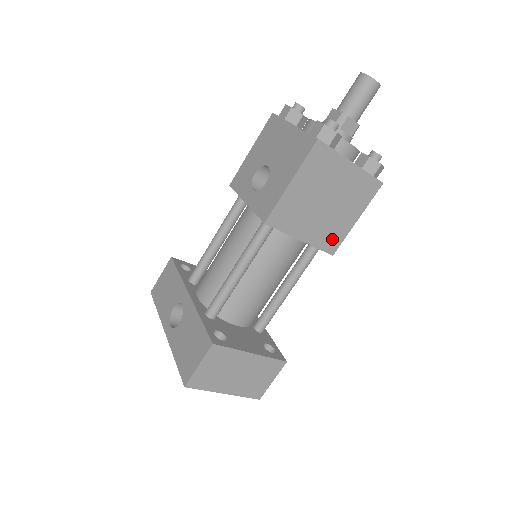
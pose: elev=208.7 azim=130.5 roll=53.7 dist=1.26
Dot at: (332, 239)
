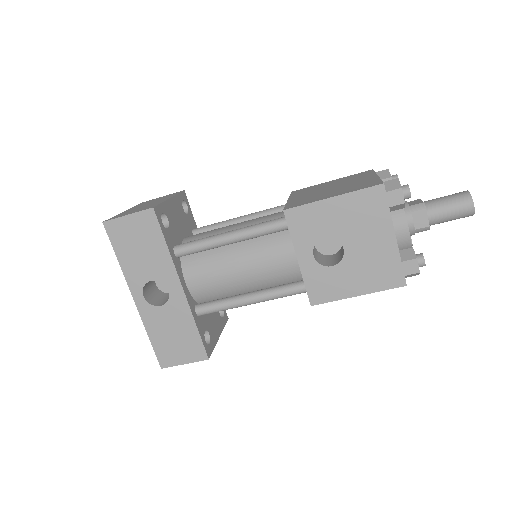
Dot at: occluded
